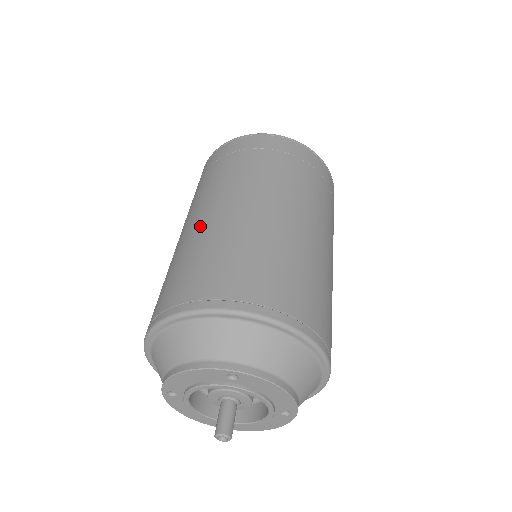
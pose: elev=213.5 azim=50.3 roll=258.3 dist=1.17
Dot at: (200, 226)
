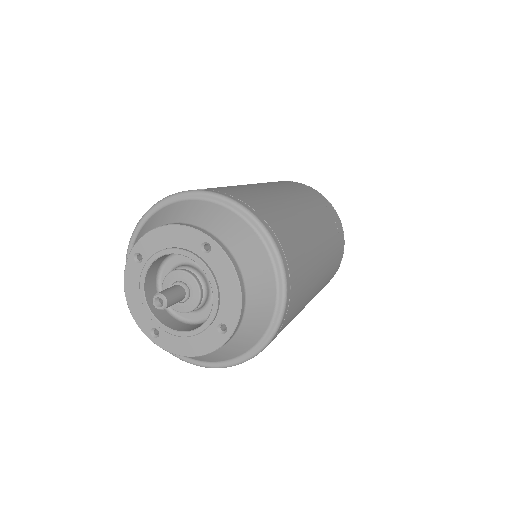
Dot at: occluded
